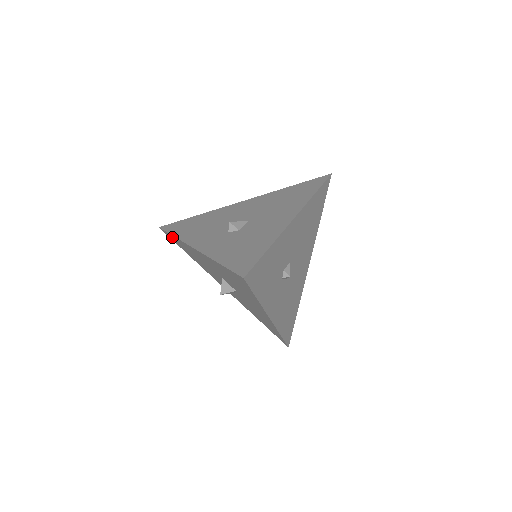
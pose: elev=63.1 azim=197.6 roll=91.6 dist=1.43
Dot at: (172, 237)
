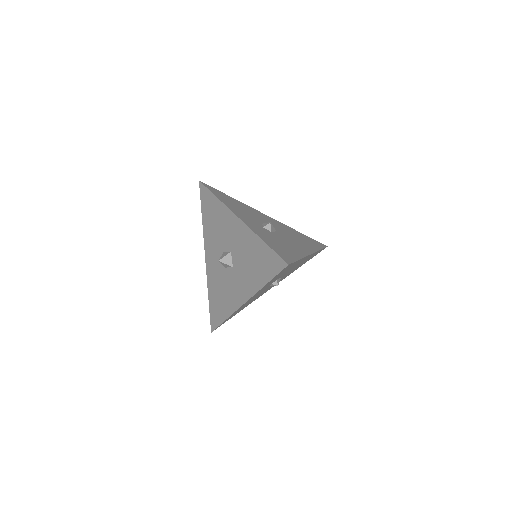
Dot at: (209, 196)
